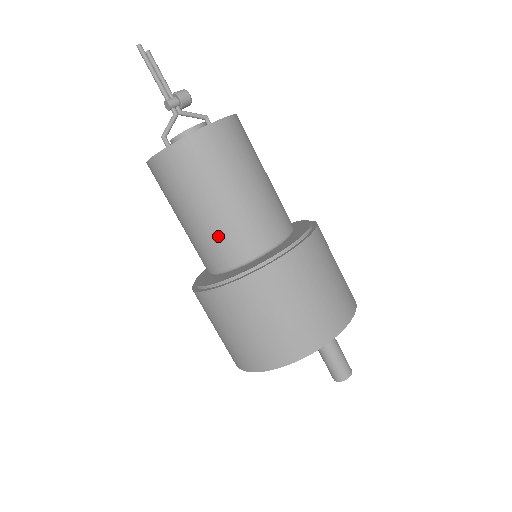
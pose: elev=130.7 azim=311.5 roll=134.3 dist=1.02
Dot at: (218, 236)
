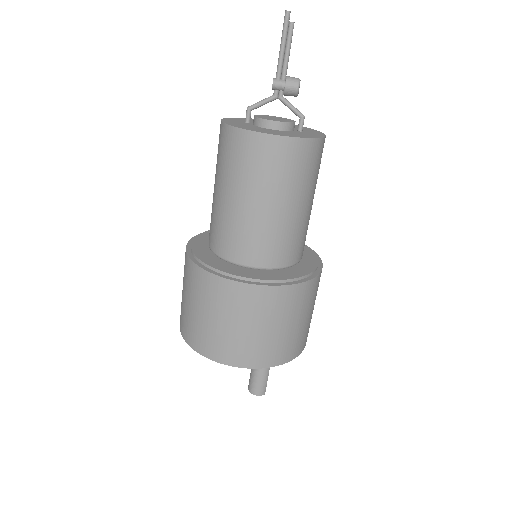
Dot at: (218, 221)
